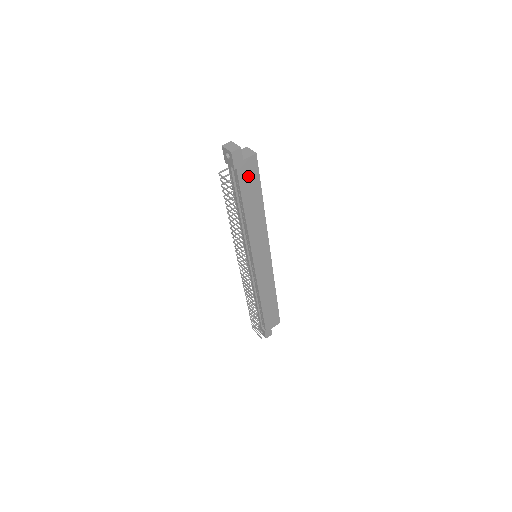
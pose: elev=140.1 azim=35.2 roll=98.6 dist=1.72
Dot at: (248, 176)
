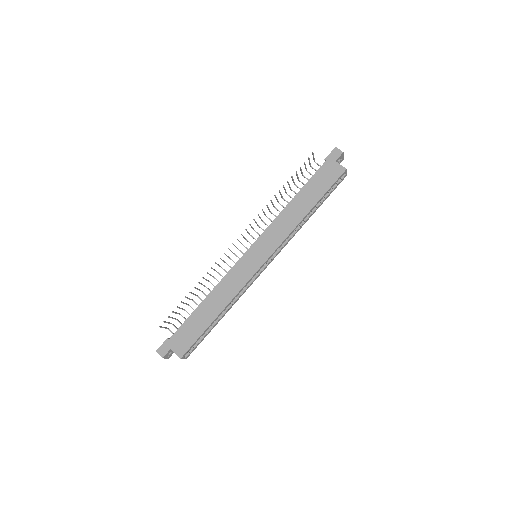
Dot at: (325, 176)
